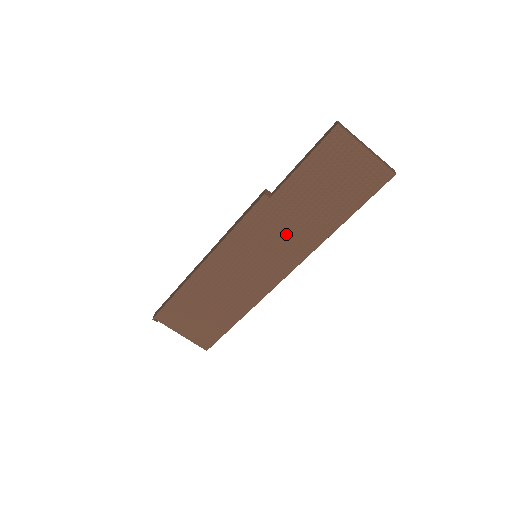
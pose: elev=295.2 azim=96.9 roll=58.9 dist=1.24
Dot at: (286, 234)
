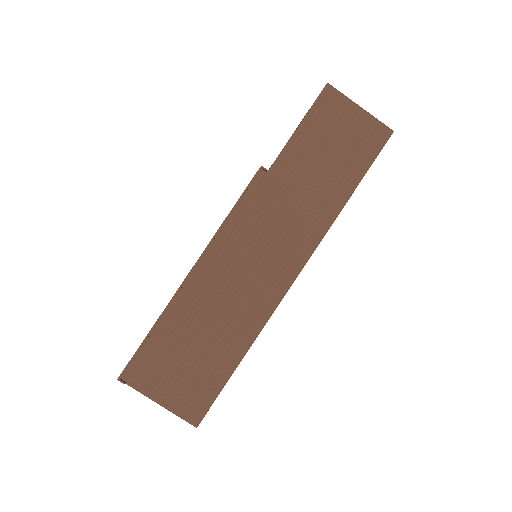
Dot at: (290, 217)
